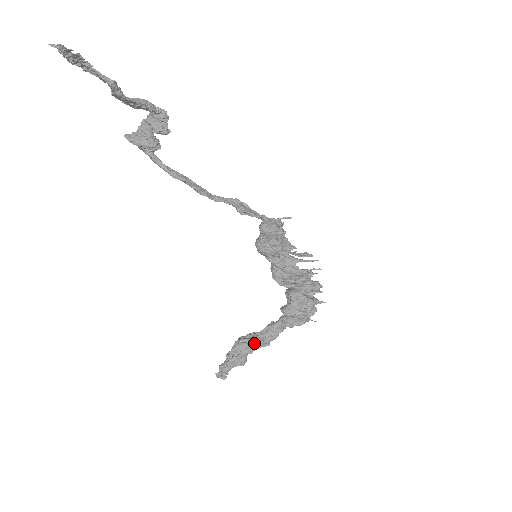
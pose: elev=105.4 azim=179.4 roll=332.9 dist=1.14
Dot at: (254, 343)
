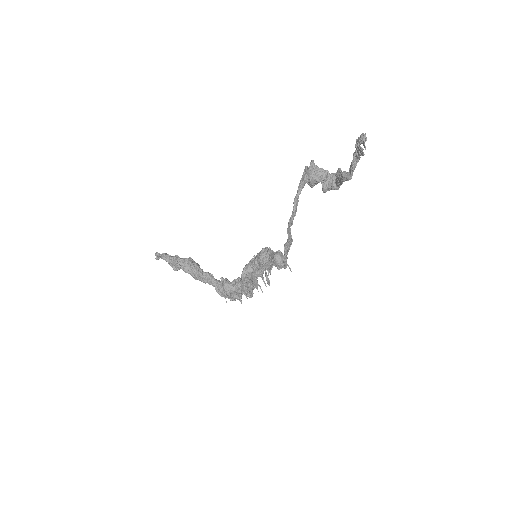
Dot at: (194, 272)
